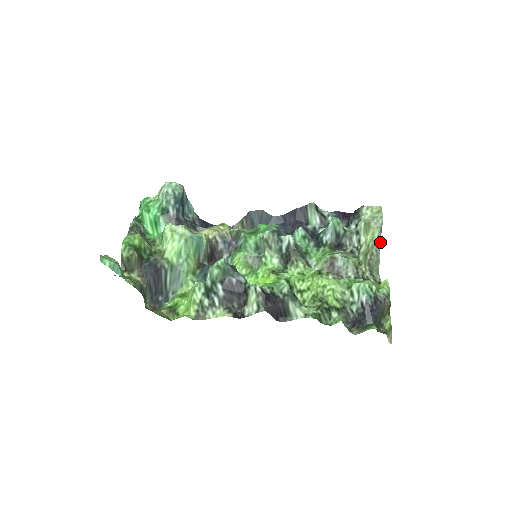
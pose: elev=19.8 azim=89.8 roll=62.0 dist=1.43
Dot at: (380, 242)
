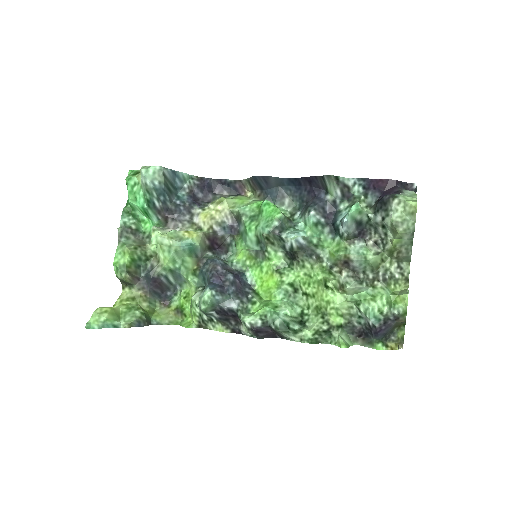
Dot at: (412, 242)
